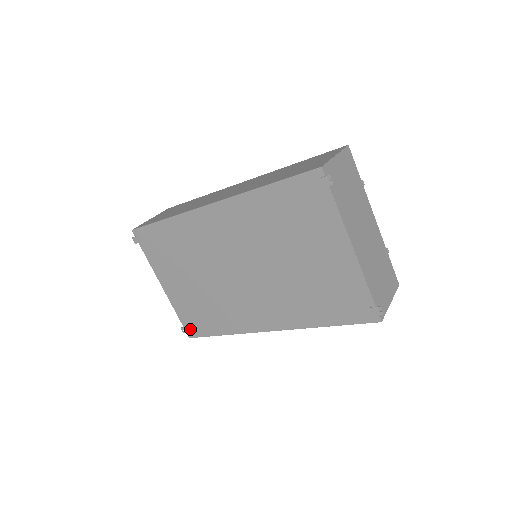
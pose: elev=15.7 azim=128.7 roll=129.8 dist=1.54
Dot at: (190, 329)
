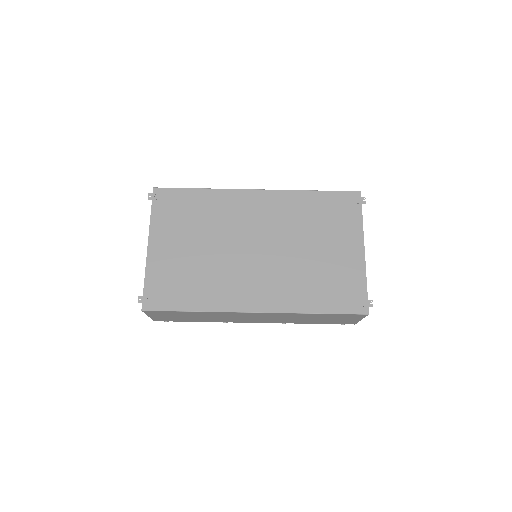
Dot at: (151, 299)
